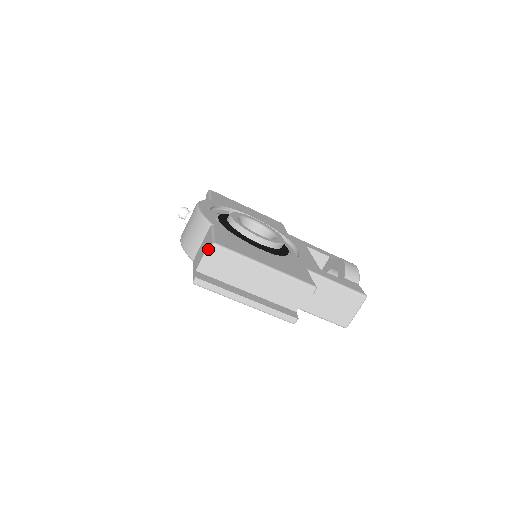
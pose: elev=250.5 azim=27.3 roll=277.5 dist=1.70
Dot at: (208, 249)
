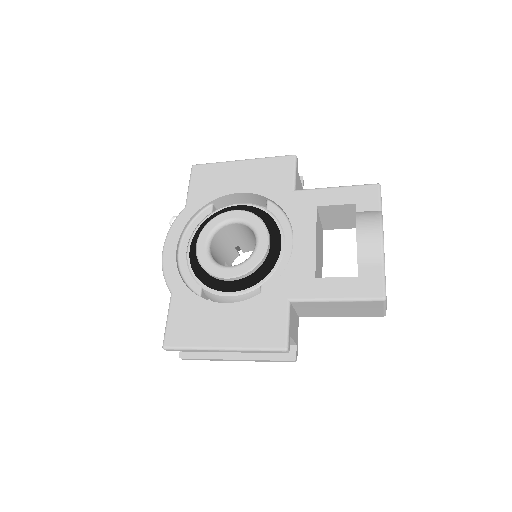
Dot at: occluded
